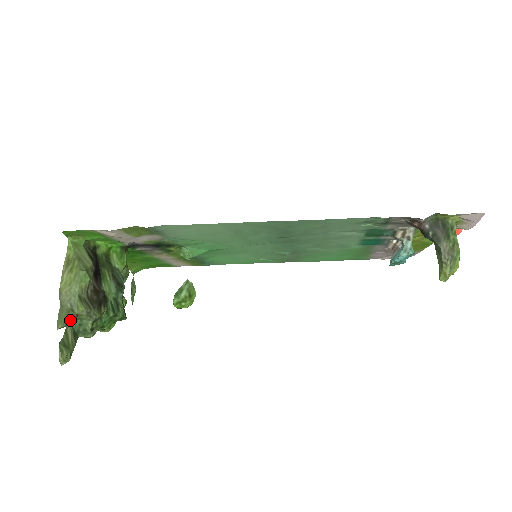
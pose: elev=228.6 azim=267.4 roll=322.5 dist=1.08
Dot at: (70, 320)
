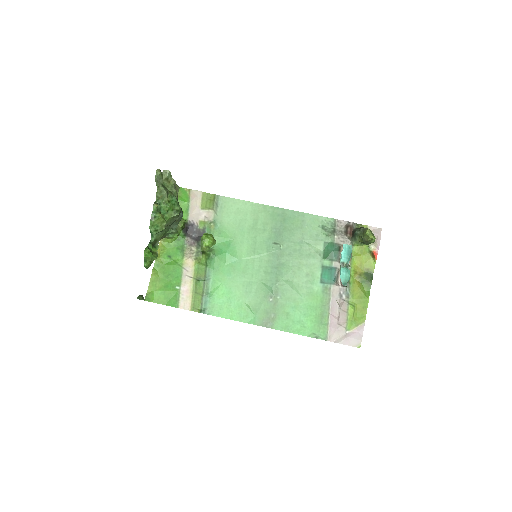
Dot at: (170, 173)
